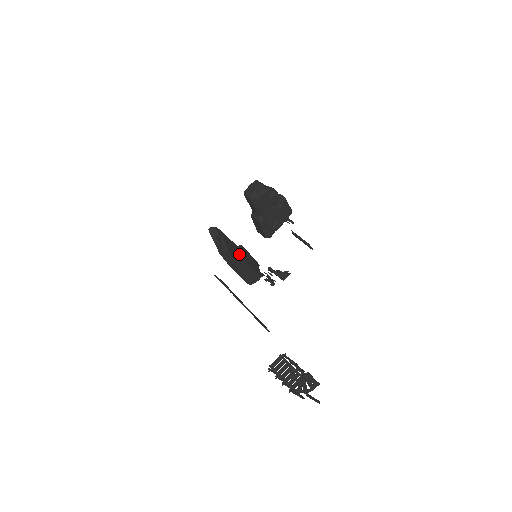
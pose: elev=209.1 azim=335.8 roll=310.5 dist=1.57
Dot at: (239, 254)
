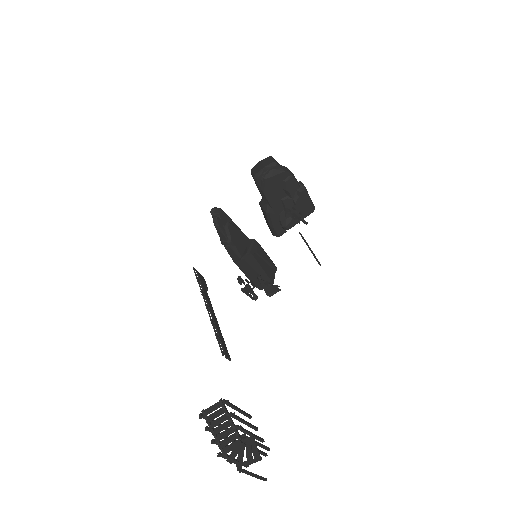
Dot at: (247, 249)
